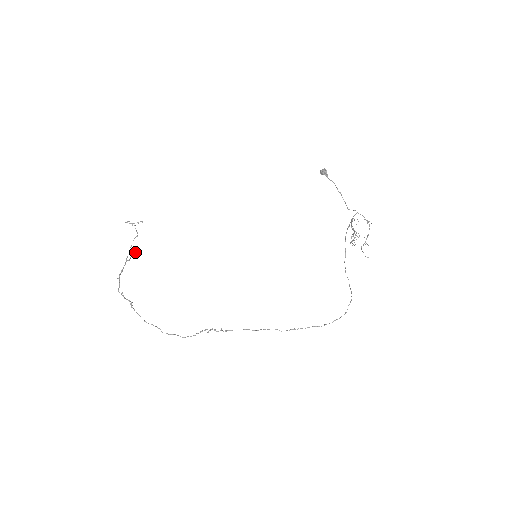
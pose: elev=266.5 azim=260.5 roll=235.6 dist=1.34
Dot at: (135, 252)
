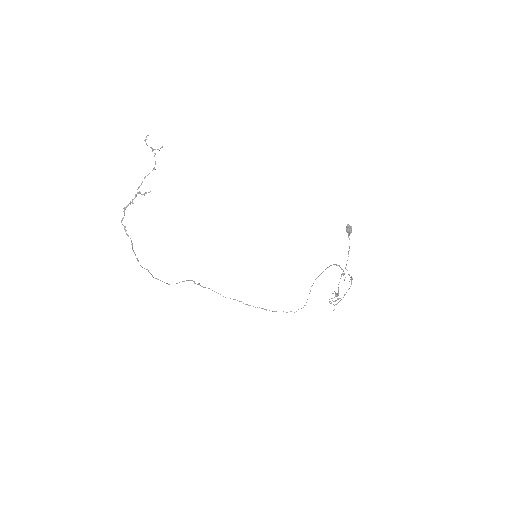
Dot at: (149, 192)
